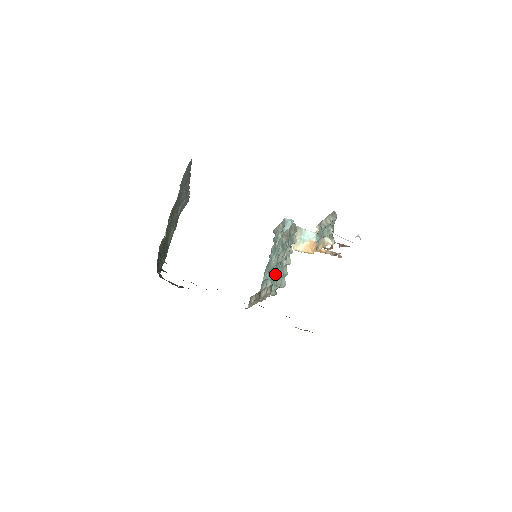
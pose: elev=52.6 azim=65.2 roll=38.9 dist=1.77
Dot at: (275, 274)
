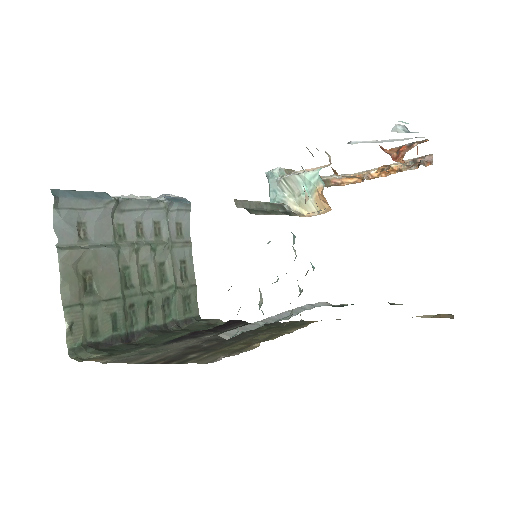
Dot at: occluded
